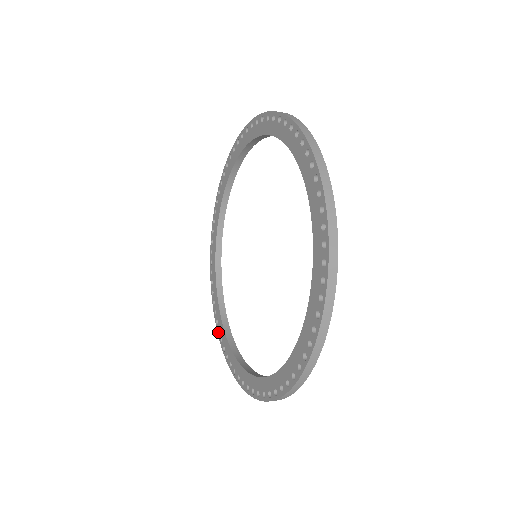
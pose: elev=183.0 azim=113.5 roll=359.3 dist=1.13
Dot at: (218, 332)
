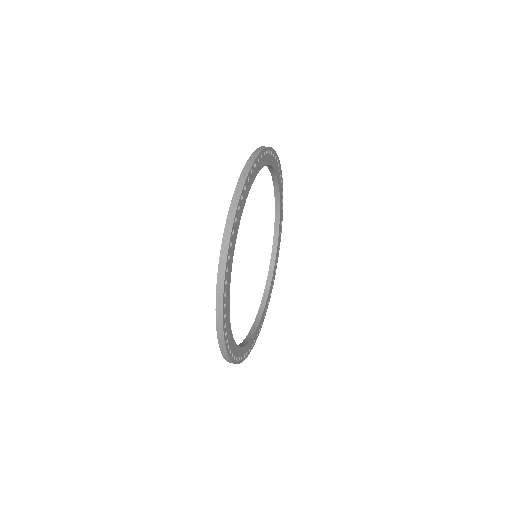
Dot at: occluded
